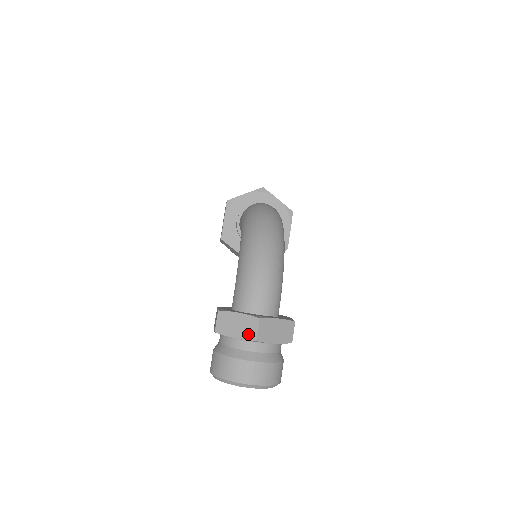
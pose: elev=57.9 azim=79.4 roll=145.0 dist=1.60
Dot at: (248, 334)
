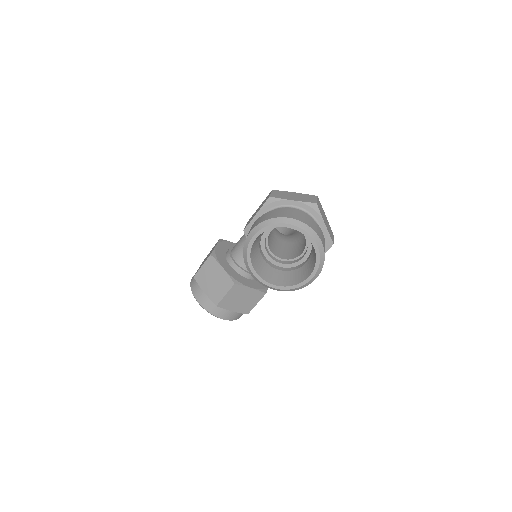
Dot at: (307, 200)
